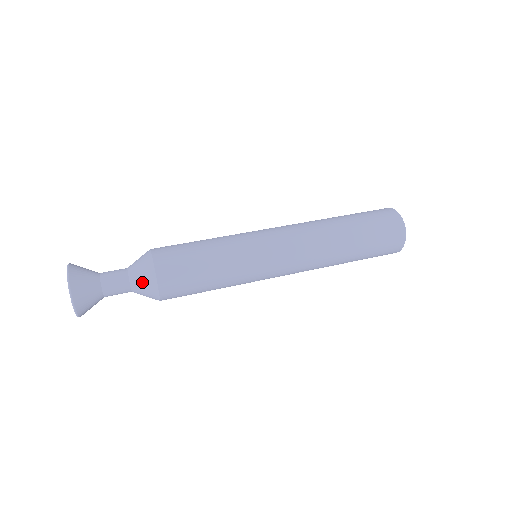
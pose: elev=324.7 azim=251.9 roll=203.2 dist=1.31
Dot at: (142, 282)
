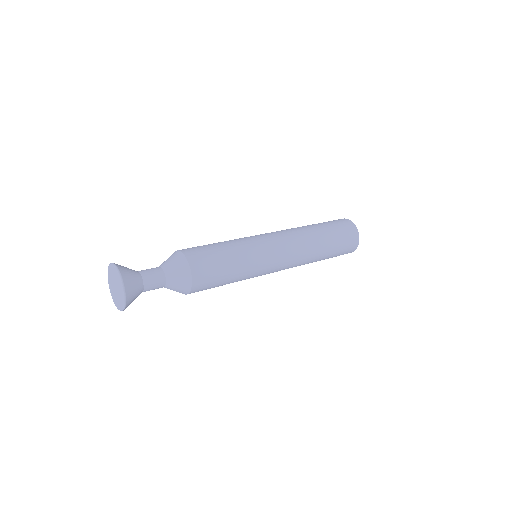
Dot at: (178, 281)
